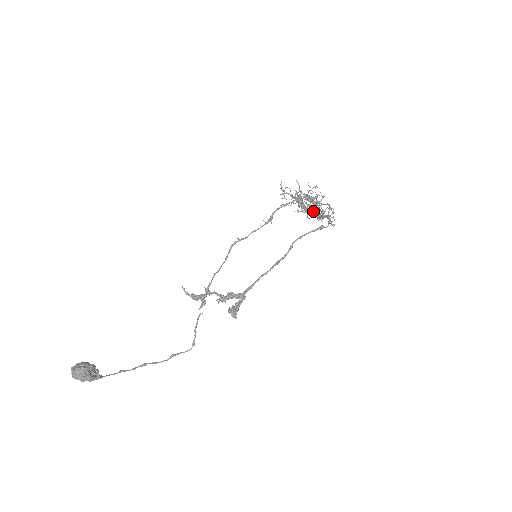
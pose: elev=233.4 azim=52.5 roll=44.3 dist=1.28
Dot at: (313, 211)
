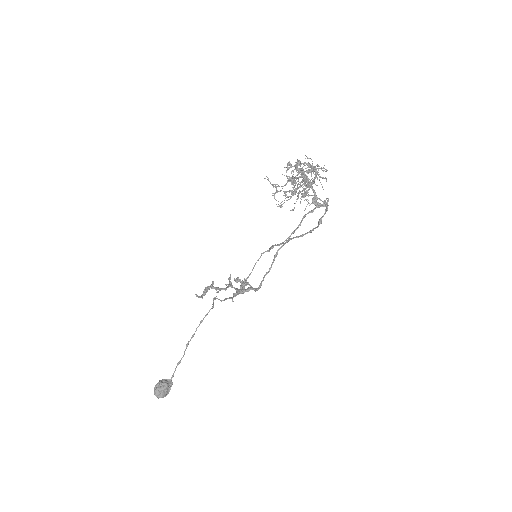
Dot at: (308, 195)
